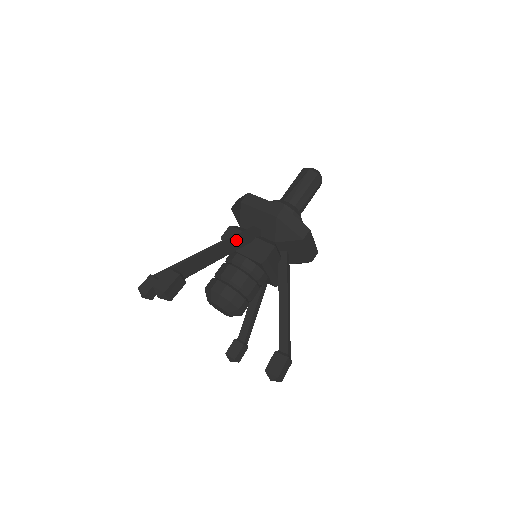
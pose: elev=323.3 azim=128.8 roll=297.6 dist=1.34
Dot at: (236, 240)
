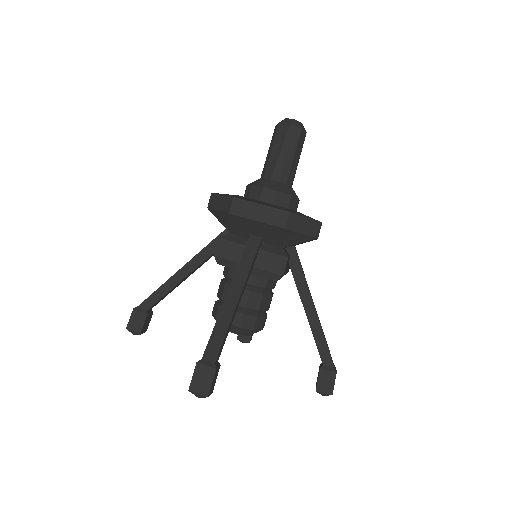
Dot at: (199, 253)
